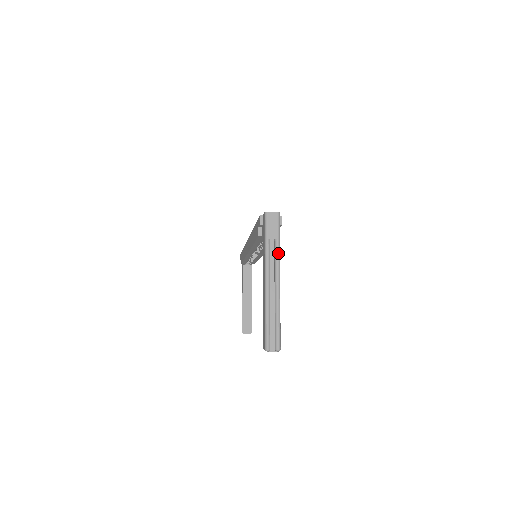
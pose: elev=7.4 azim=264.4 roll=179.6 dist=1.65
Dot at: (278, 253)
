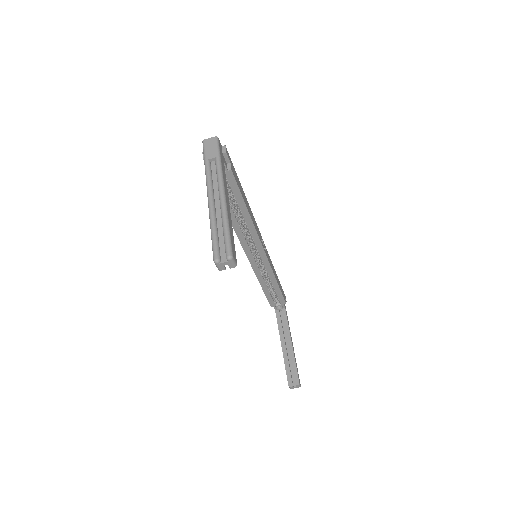
Dot at: (219, 168)
